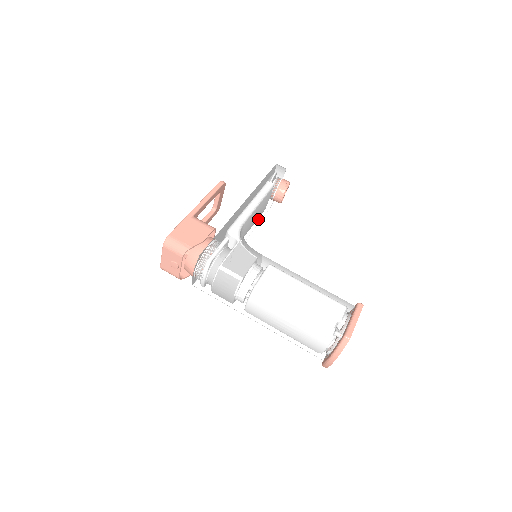
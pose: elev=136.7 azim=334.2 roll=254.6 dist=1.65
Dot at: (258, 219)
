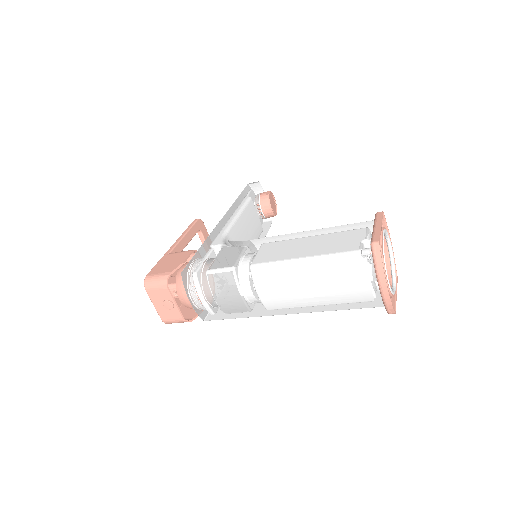
Dot at: occluded
